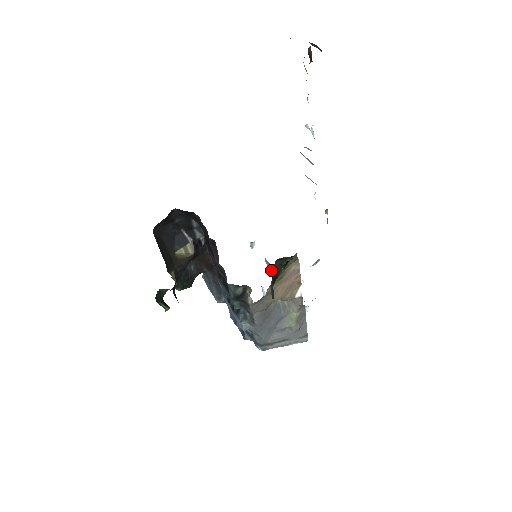
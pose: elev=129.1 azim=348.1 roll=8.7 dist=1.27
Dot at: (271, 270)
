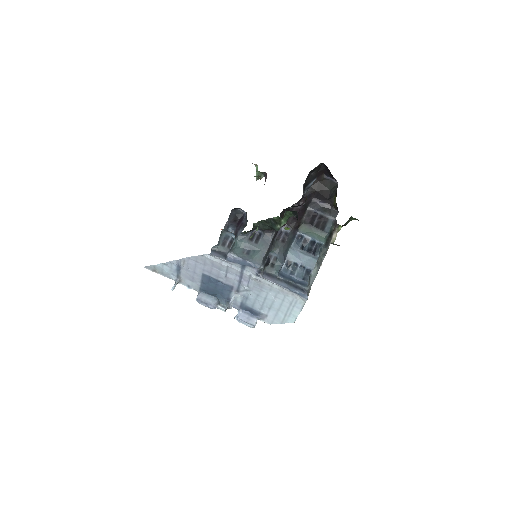
Dot at: (207, 302)
